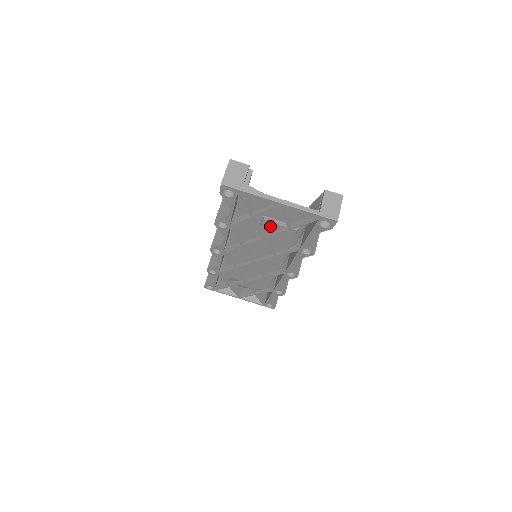
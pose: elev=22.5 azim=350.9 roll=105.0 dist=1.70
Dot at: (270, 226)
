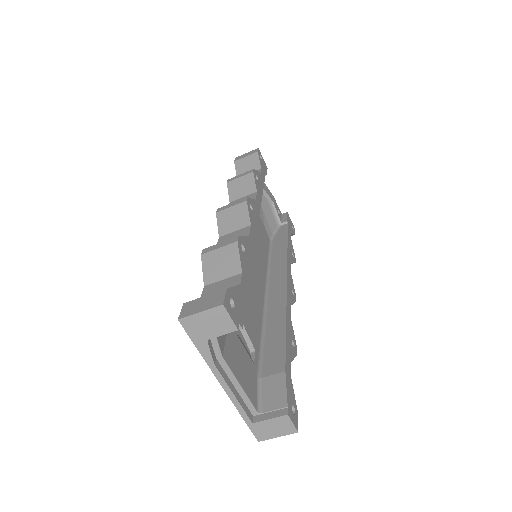
Dot at: occluded
